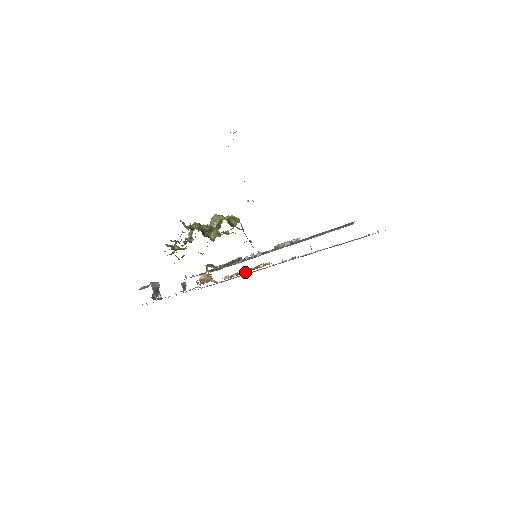
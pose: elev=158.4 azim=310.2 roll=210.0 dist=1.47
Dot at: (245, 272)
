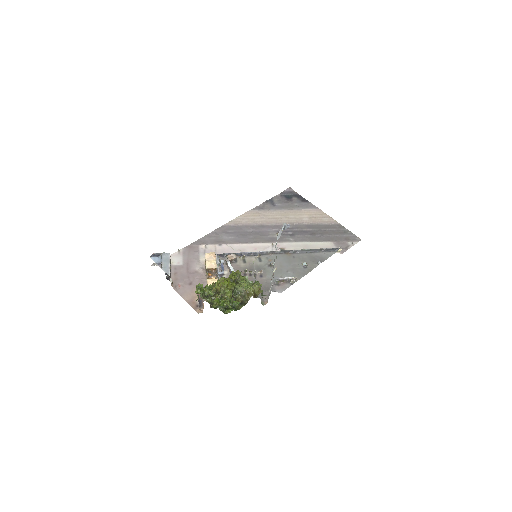
Dot at: occluded
